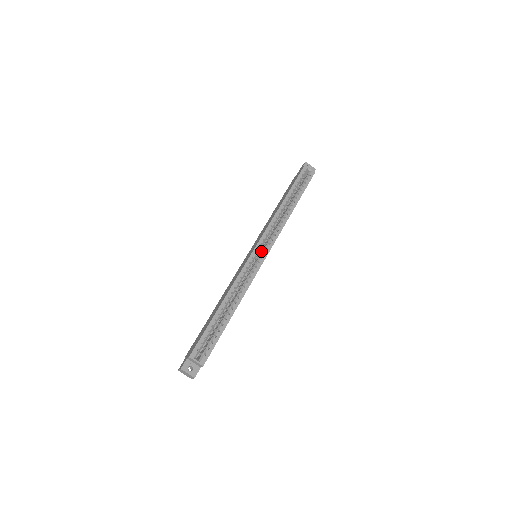
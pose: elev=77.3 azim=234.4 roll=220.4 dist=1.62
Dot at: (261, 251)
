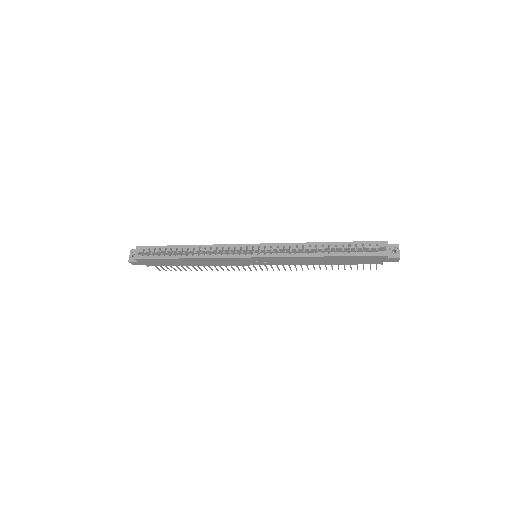
Dot at: (258, 254)
